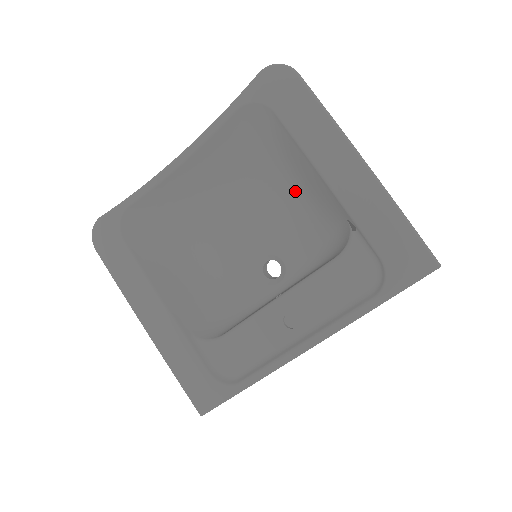
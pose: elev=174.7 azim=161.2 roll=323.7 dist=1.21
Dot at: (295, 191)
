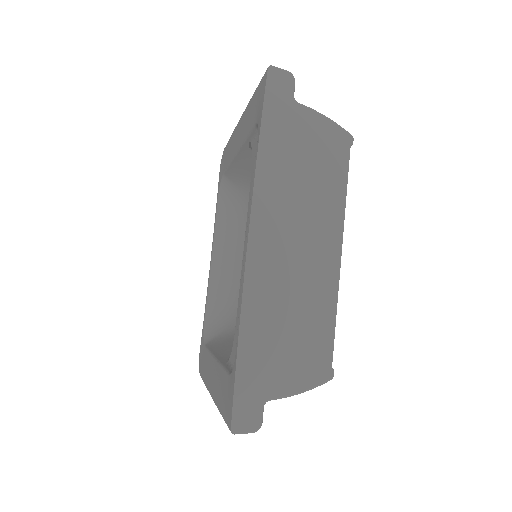
Dot at: occluded
